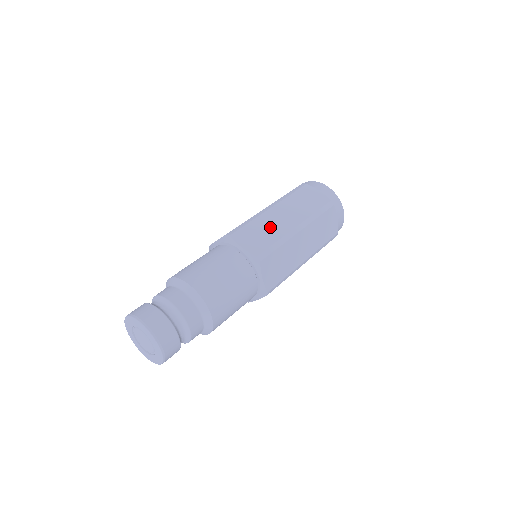
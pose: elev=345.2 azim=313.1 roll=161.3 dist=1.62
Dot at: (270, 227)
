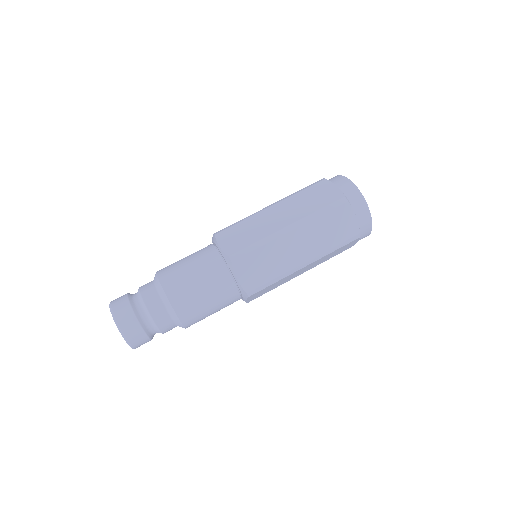
Dot at: occluded
